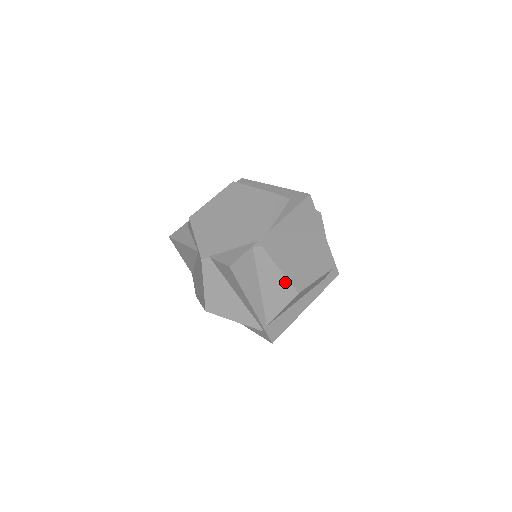
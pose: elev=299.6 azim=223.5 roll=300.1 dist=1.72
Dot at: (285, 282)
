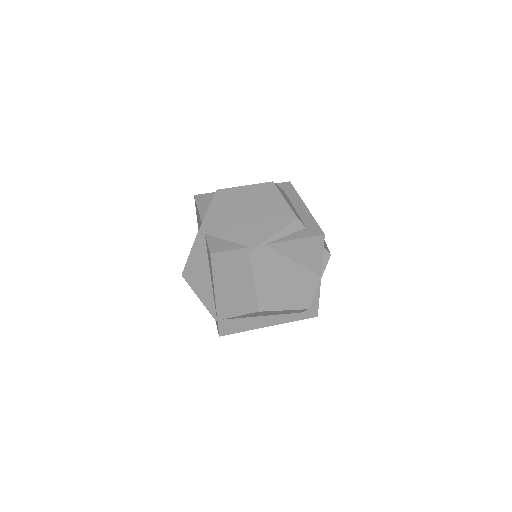
Dot at: (253, 295)
